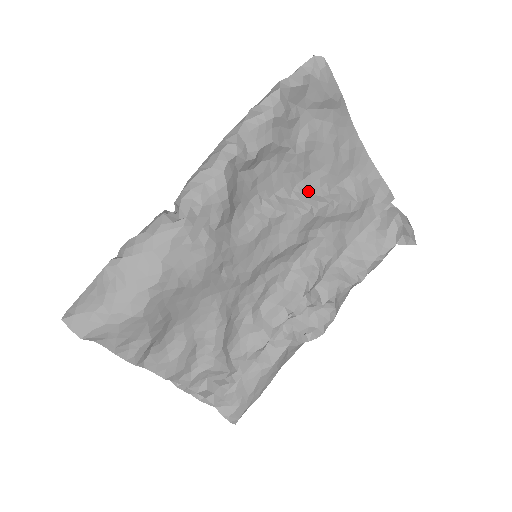
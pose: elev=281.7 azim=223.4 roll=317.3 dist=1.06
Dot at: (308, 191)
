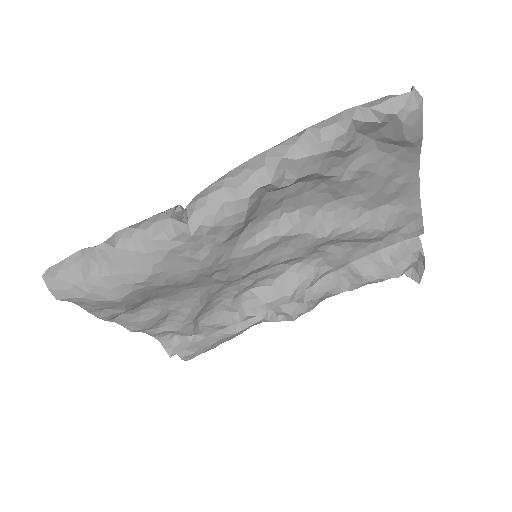
Dot at: (337, 212)
